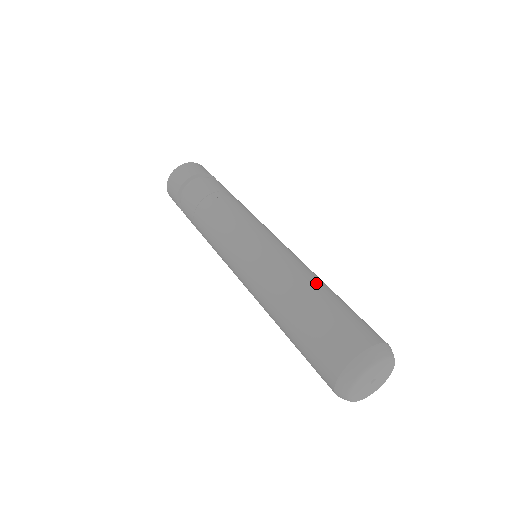
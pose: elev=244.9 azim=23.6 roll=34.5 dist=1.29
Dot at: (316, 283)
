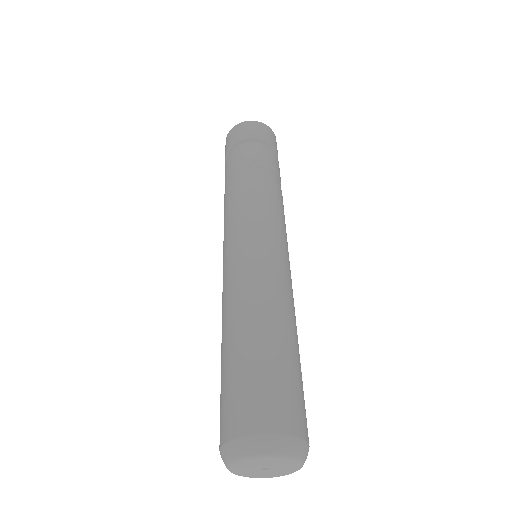
Dot at: (237, 326)
